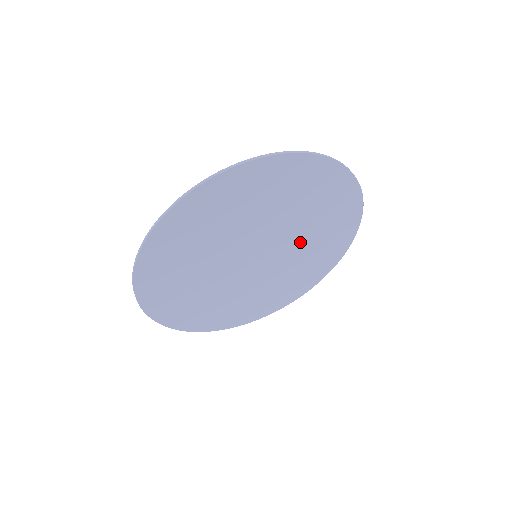
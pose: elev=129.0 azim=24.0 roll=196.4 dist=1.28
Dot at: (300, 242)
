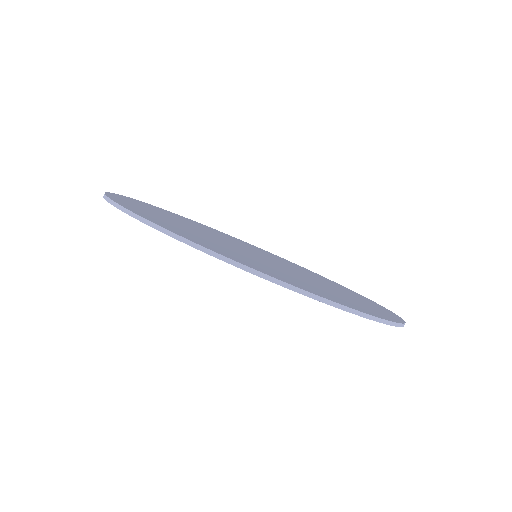
Dot at: occluded
